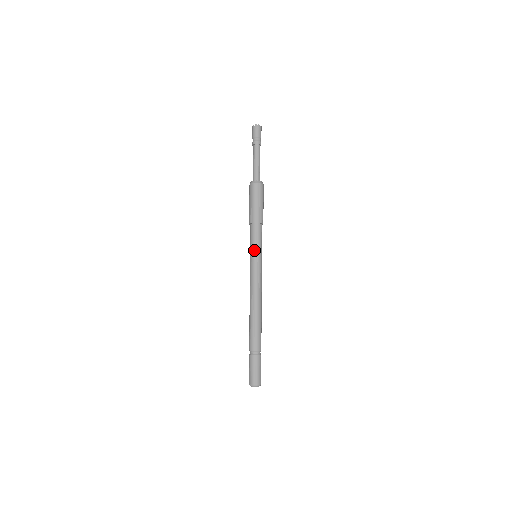
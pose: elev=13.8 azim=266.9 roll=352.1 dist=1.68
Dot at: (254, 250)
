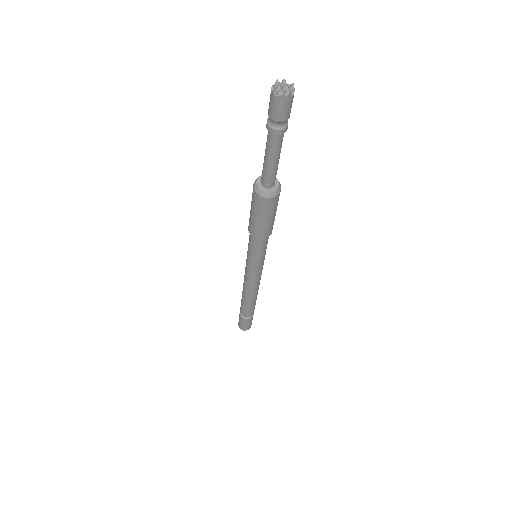
Dot at: (255, 260)
